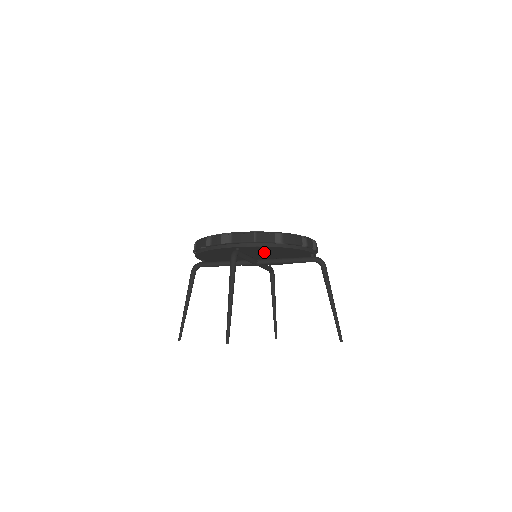
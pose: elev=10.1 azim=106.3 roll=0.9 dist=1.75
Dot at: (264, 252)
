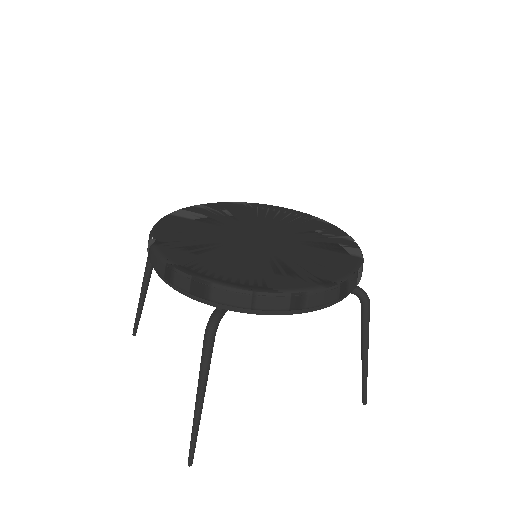
Dot at: occluded
